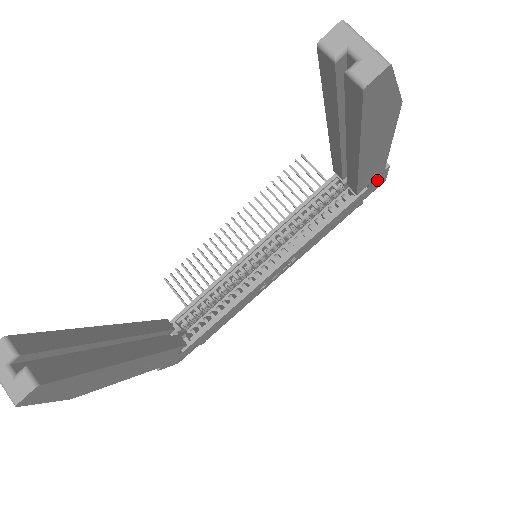
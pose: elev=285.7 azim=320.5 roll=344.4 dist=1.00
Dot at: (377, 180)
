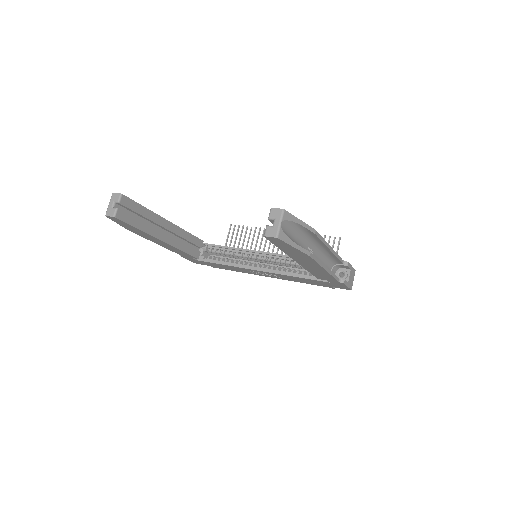
Dot at: (337, 284)
